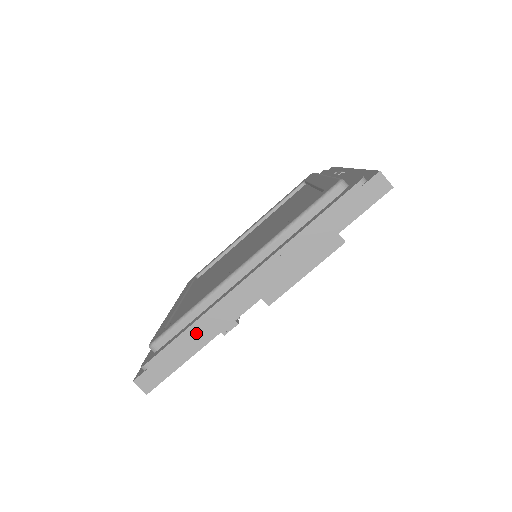
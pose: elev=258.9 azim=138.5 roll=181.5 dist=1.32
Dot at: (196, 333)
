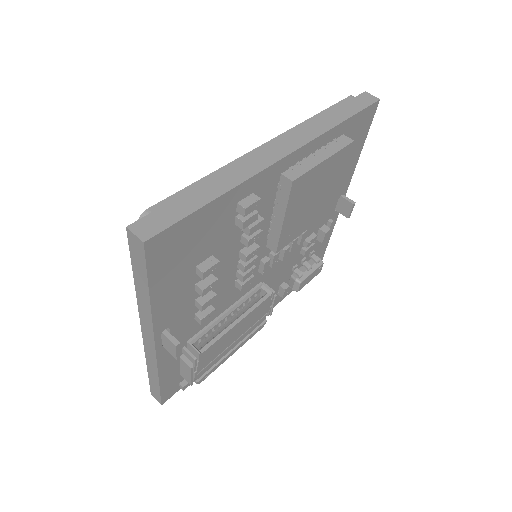
Dot at: (215, 181)
